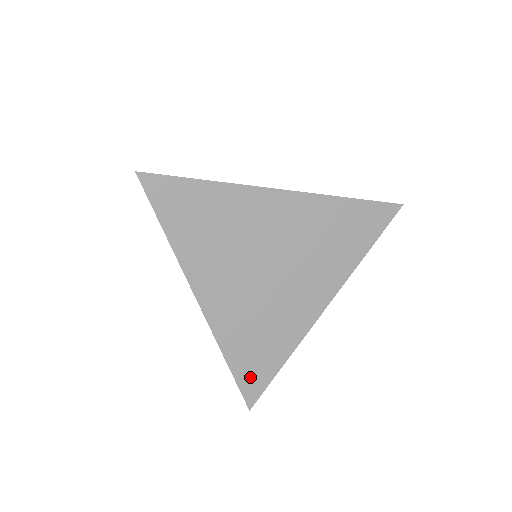
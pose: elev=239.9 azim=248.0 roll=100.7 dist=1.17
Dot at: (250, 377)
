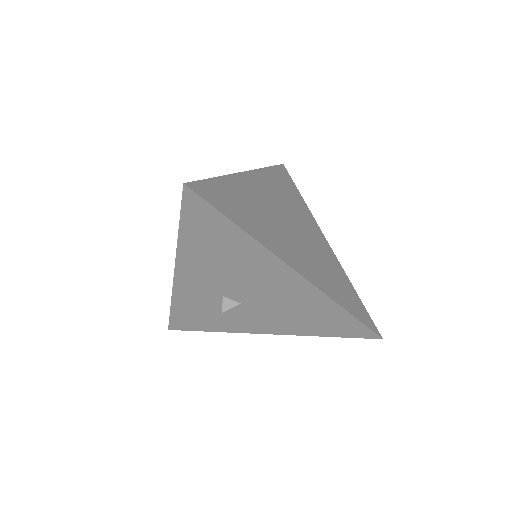
Dot at: (214, 193)
